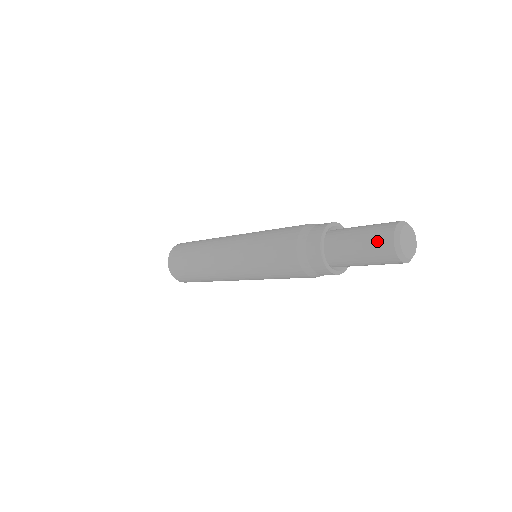
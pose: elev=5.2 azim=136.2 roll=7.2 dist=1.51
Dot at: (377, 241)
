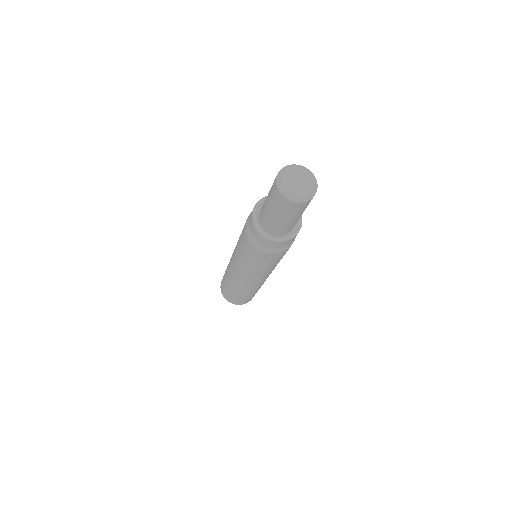
Dot at: occluded
